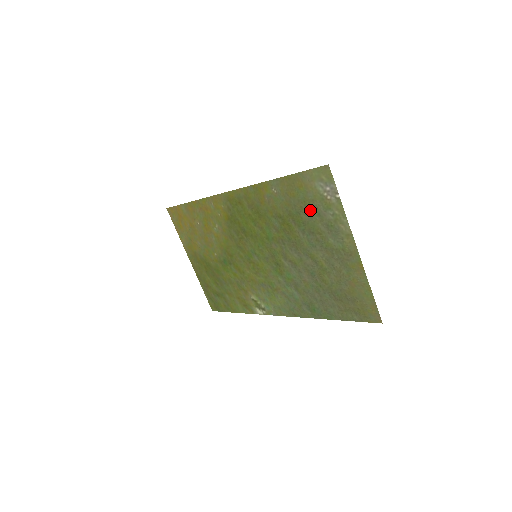
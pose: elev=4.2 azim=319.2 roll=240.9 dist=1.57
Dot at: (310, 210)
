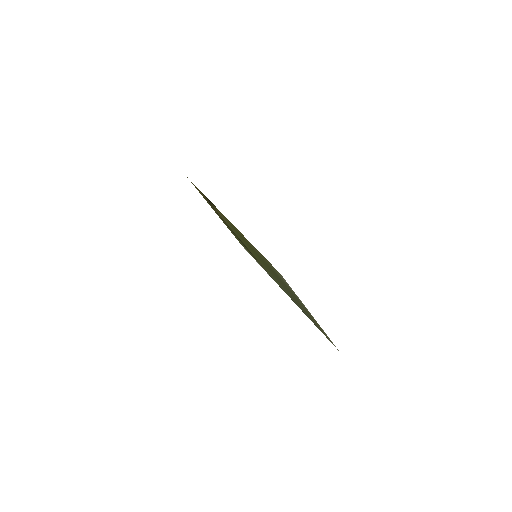
Dot at: occluded
